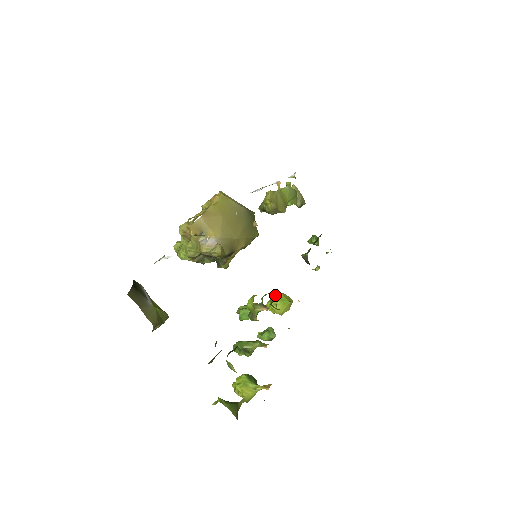
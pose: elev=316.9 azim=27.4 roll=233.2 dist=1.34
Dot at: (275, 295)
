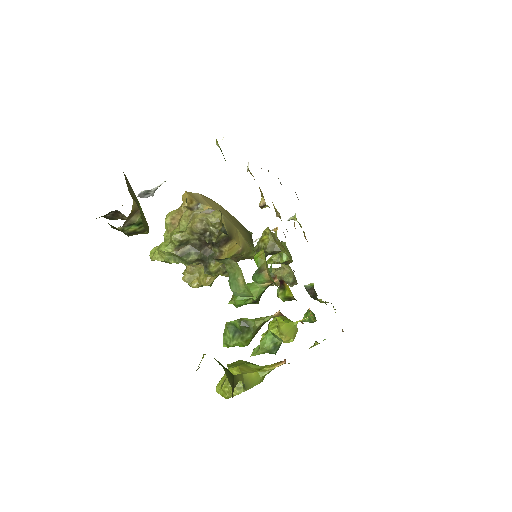
Dot at: (275, 317)
